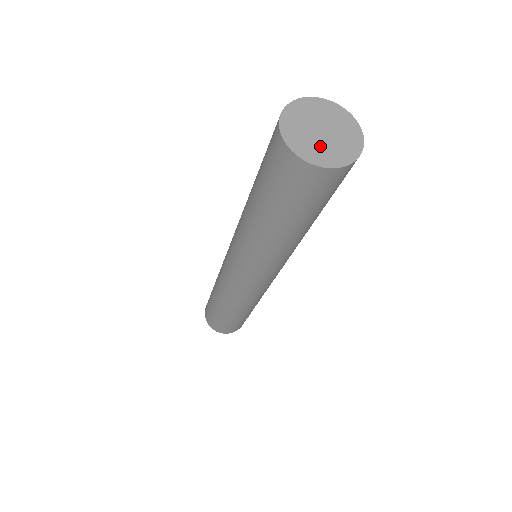
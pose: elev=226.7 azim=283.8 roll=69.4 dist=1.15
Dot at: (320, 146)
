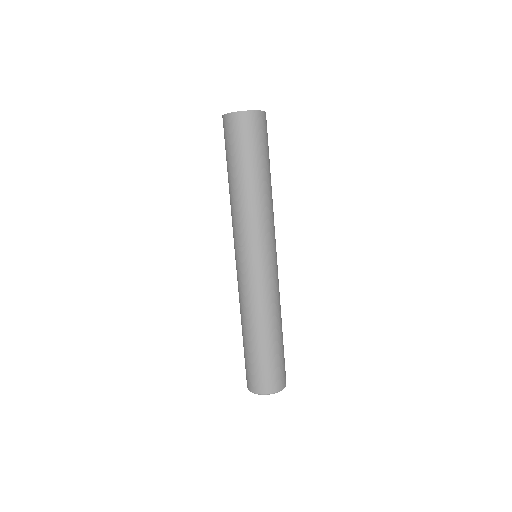
Dot at: occluded
